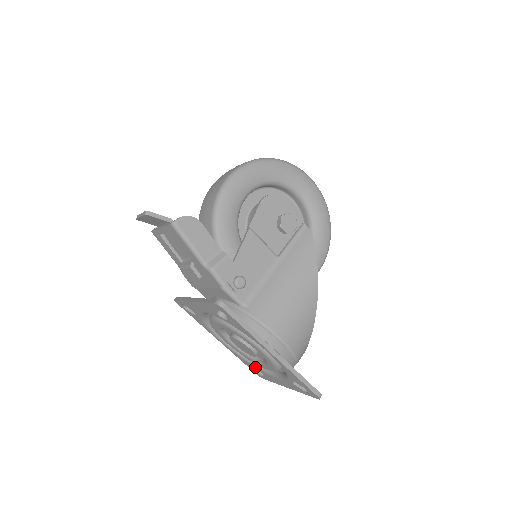
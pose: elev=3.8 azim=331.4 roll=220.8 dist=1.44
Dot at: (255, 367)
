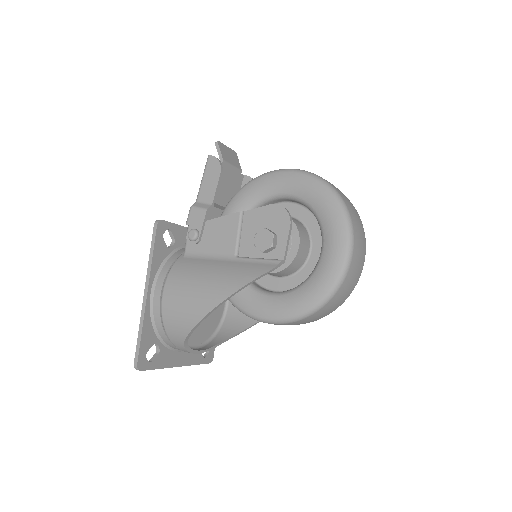
Dot at: occluded
